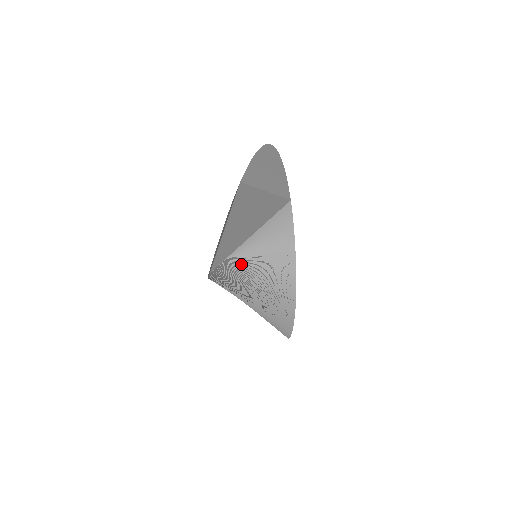
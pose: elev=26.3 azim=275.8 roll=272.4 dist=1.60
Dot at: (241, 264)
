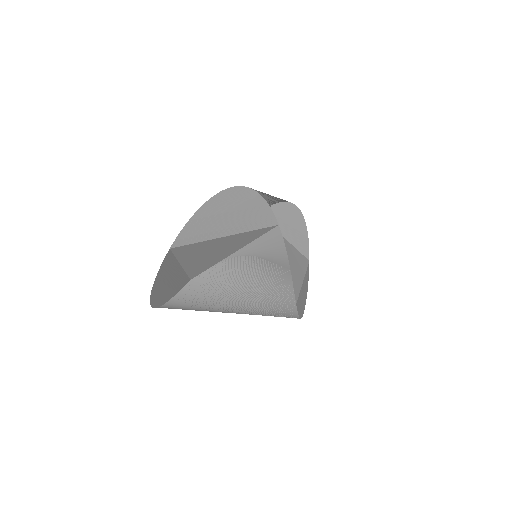
Dot at: (239, 262)
